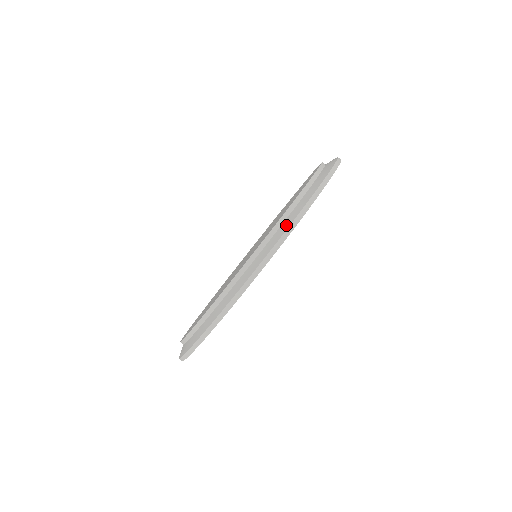
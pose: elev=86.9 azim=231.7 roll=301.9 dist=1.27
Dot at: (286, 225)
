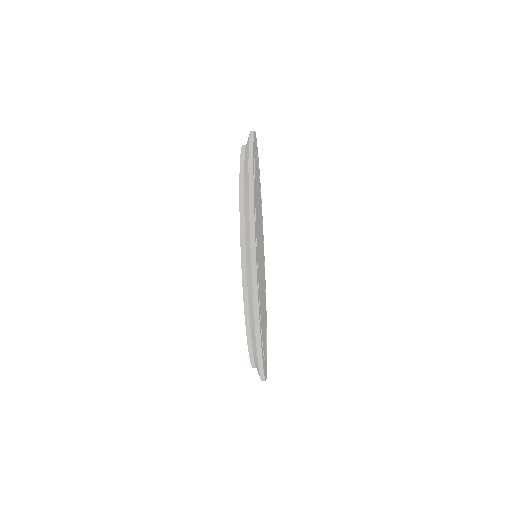
Dot at: occluded
